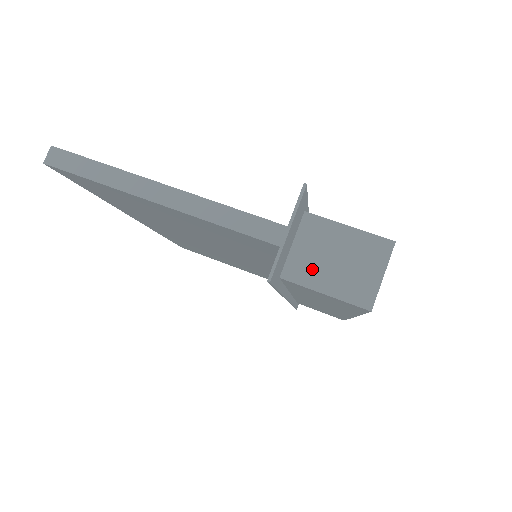
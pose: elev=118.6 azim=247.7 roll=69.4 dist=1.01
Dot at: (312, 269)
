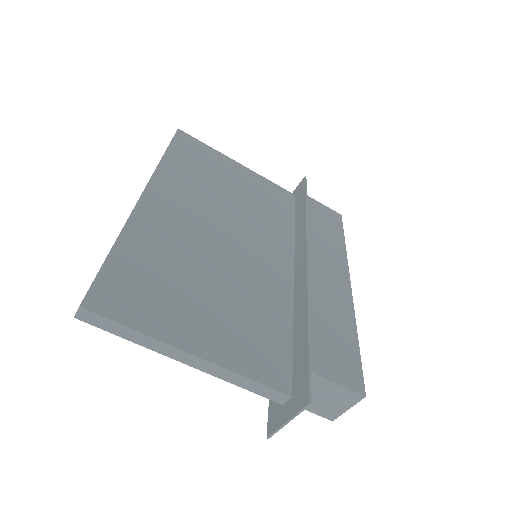
Dot at: occluded
